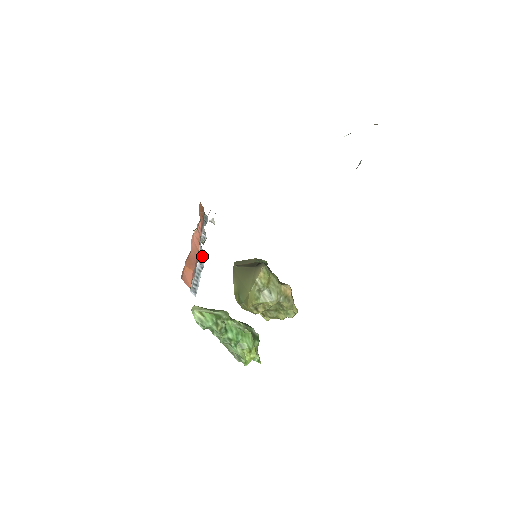
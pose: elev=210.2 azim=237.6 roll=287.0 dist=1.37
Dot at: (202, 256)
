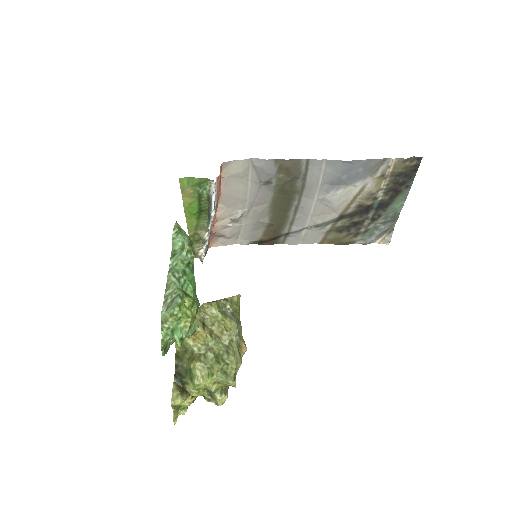
Dot at: (211, 222)
